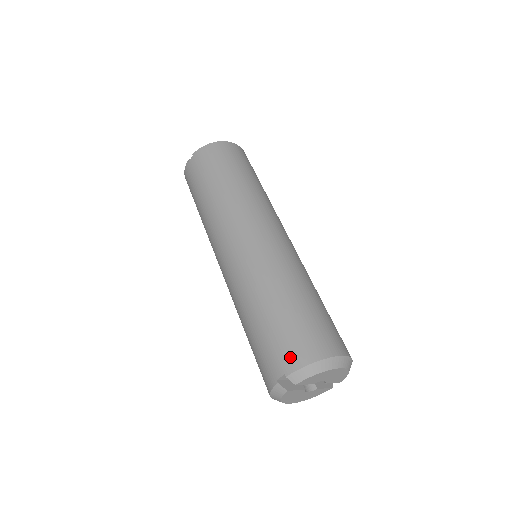
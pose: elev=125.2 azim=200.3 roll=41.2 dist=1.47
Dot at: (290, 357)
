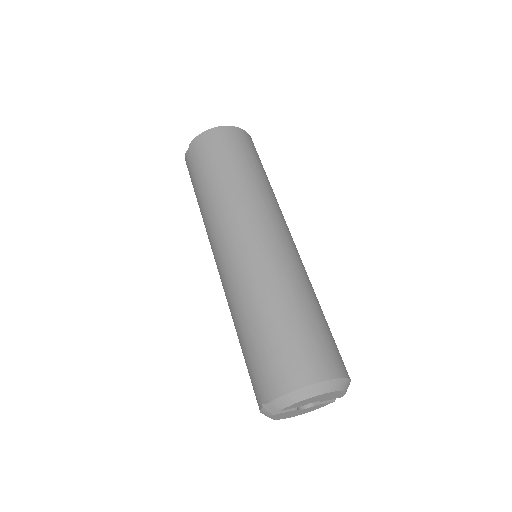
Dot at: (272, 383)
